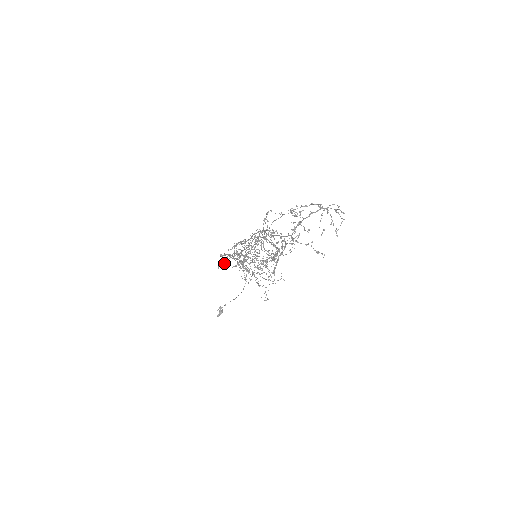
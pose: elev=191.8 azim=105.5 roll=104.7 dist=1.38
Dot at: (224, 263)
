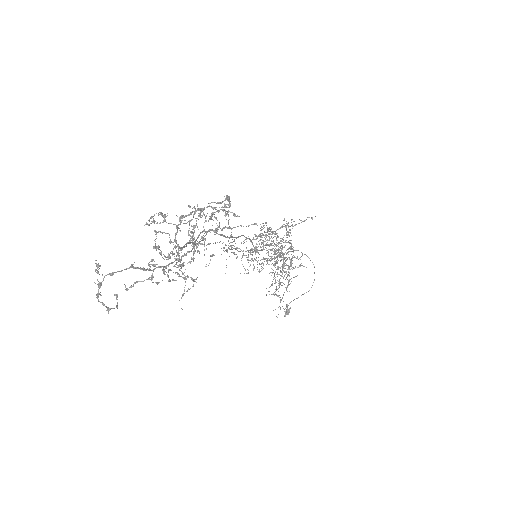
Dot at: occluded
